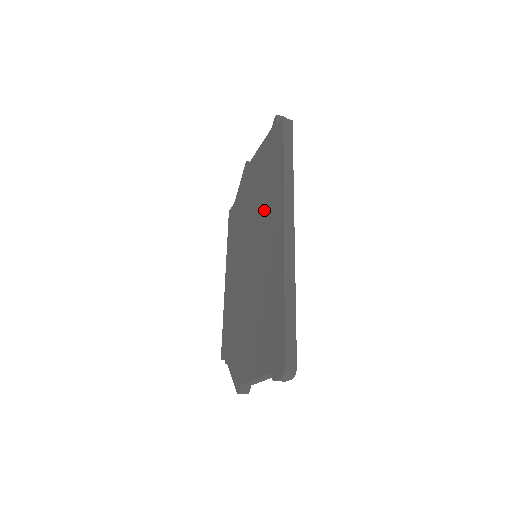
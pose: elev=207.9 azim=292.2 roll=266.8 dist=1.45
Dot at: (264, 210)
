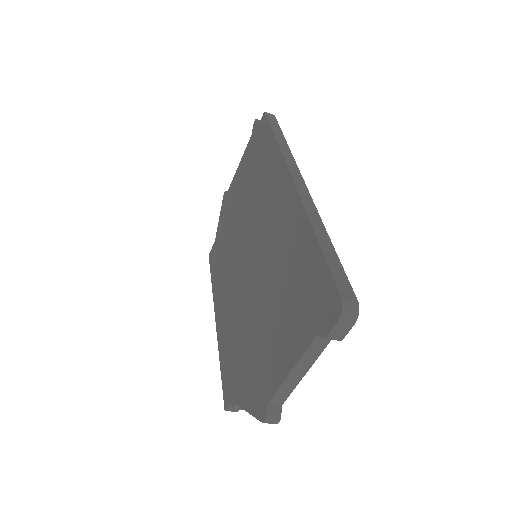
Dot at: (259, 198)
